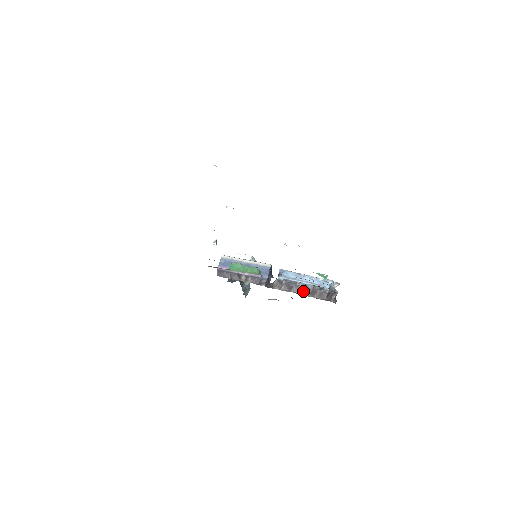
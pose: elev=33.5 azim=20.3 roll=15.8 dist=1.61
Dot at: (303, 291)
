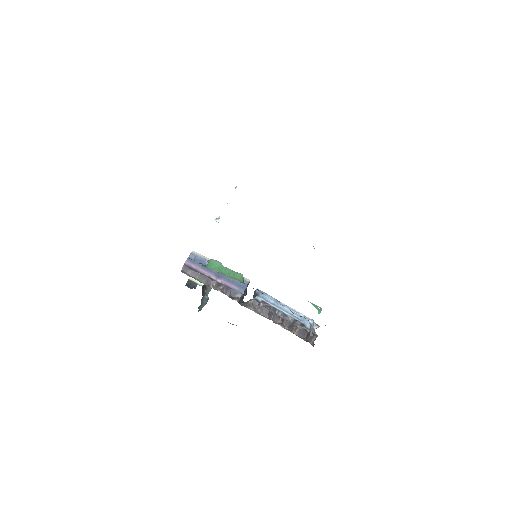
Dot at: (281, 321)
